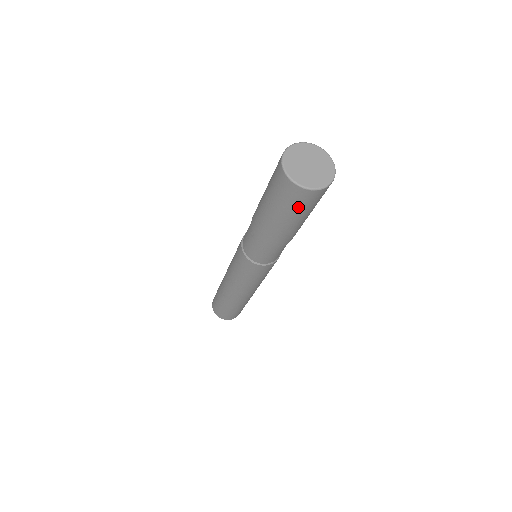
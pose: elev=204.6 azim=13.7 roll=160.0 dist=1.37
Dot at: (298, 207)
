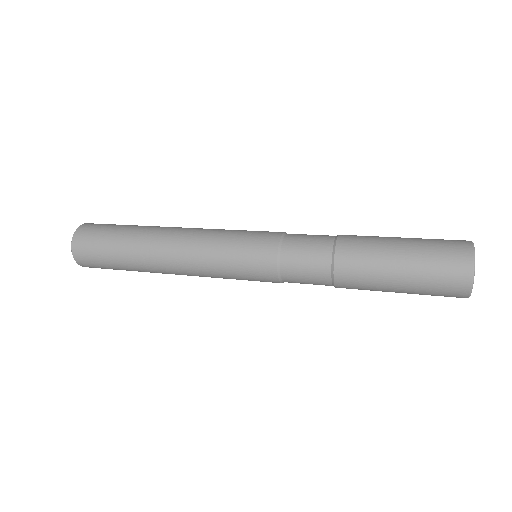
Dot at: occluded
